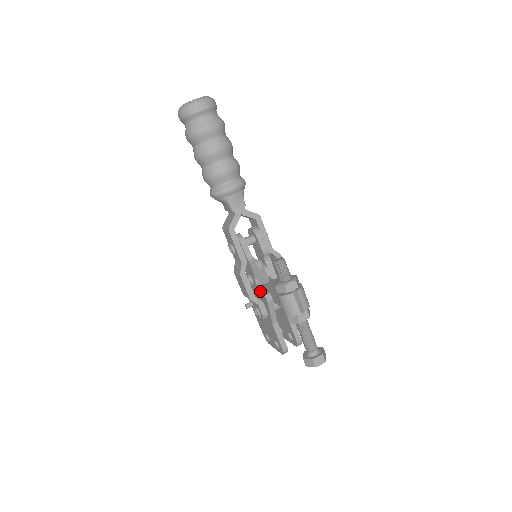
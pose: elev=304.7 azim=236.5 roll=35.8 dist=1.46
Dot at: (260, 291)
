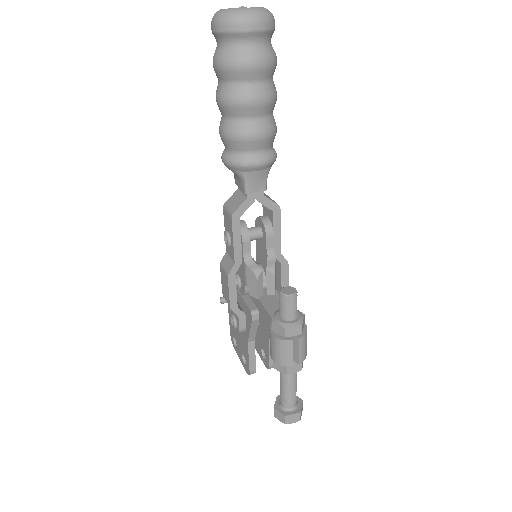
Dot at: (246, 300)
